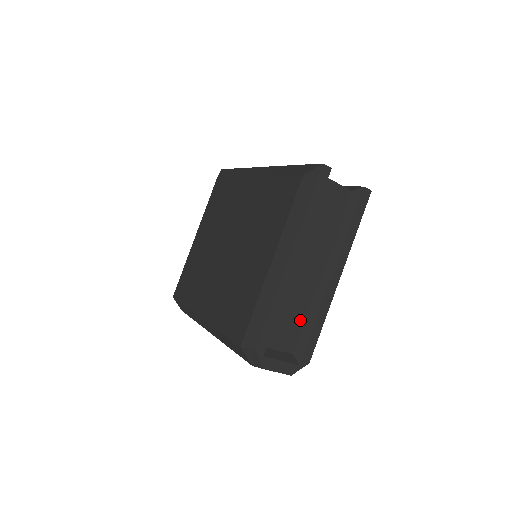
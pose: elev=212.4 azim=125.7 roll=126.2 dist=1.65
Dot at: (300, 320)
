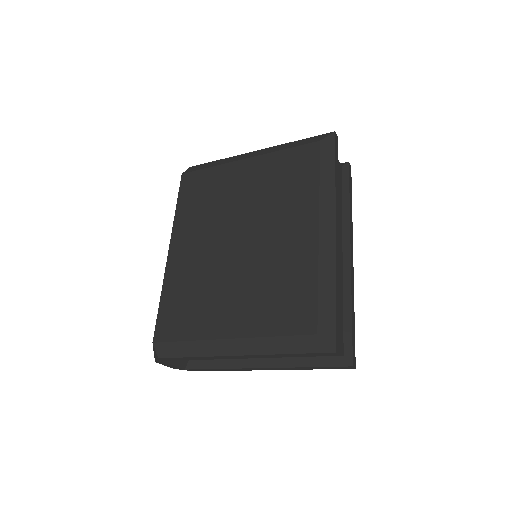
Dot at: occluded
